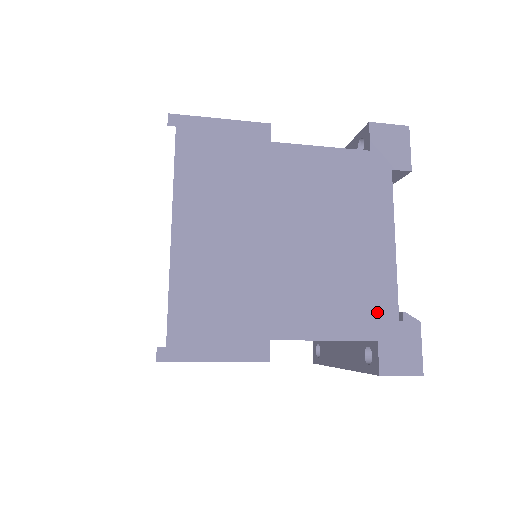
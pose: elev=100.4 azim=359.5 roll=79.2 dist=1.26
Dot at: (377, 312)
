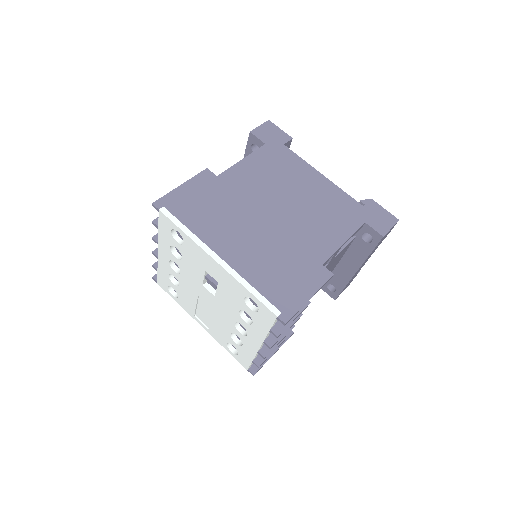
Dot at: (350, 211)
